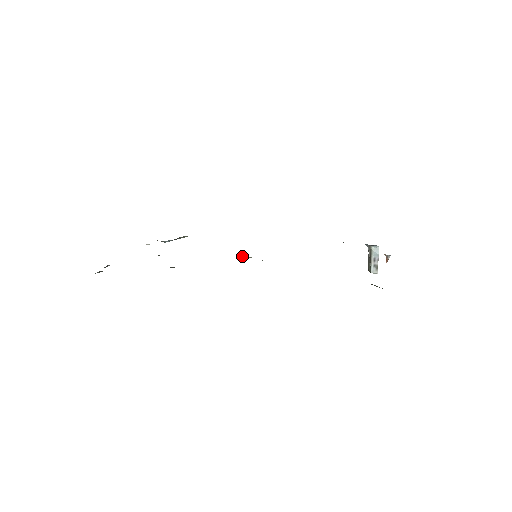
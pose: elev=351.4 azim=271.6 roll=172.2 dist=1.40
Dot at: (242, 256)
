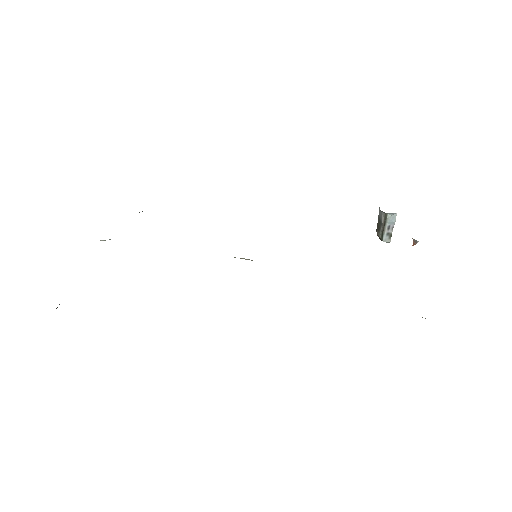
Dot at: occluded
